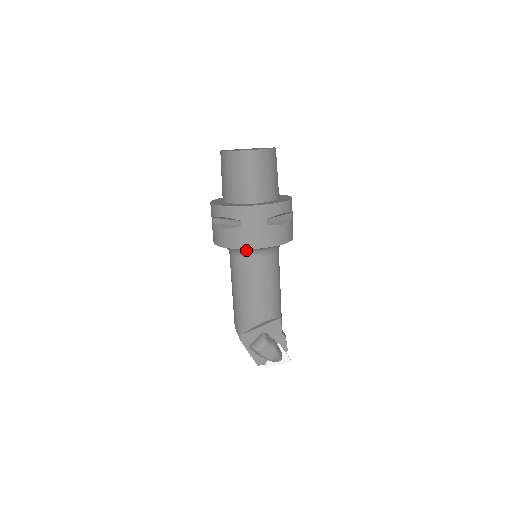
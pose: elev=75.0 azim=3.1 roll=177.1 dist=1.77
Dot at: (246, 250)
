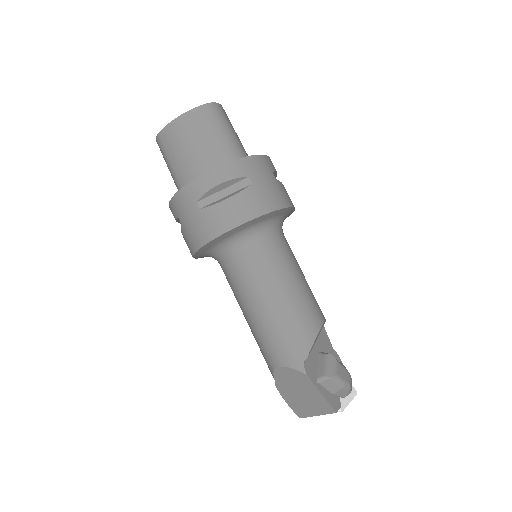
Dot at: (263, 224)
